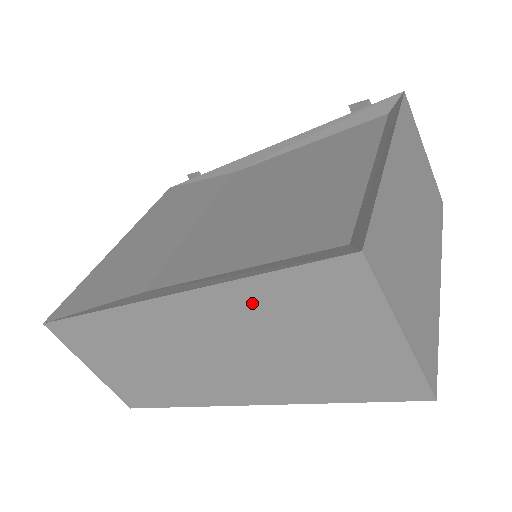
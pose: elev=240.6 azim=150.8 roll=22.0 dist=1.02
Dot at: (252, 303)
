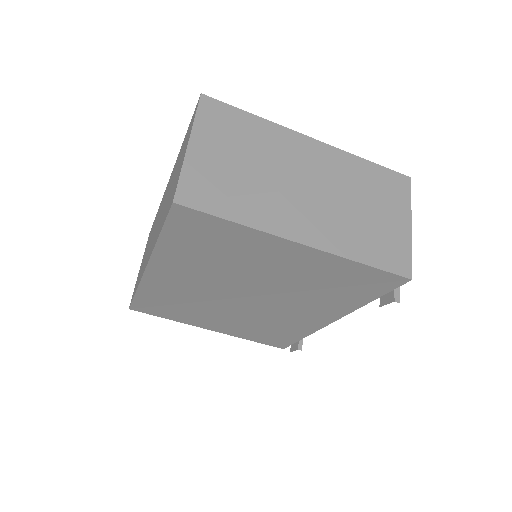
Dot at: occluded
